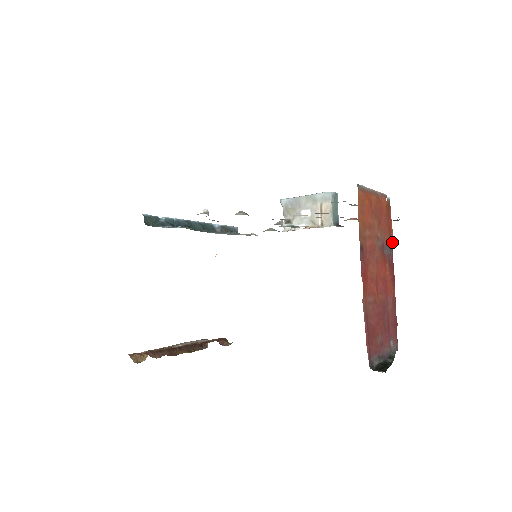
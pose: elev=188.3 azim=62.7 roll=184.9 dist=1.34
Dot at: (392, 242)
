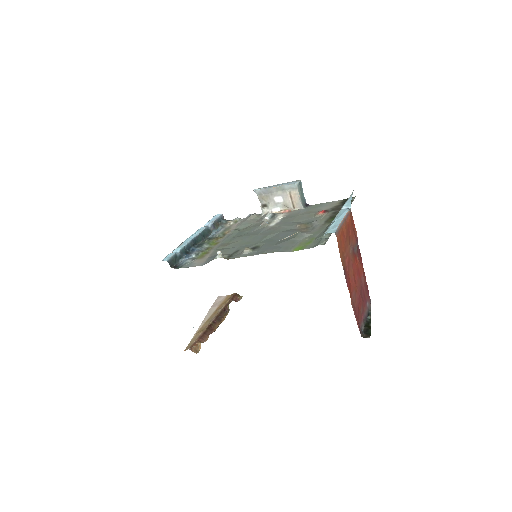
Dot at: (356, 236)
